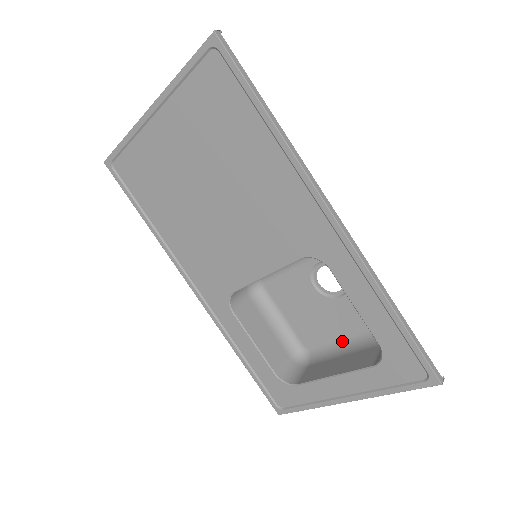
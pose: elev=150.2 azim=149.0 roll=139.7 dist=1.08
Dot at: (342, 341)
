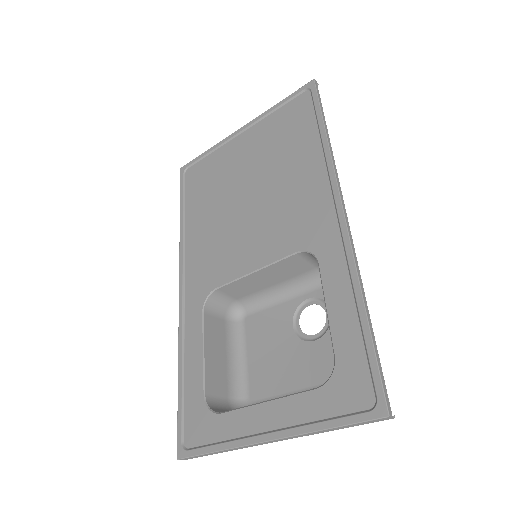
Dot at: occluded
